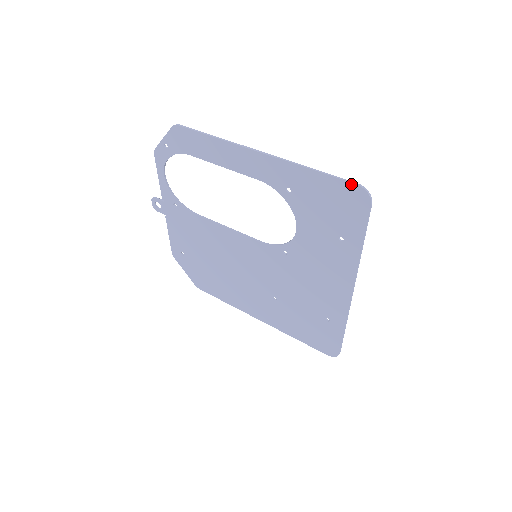
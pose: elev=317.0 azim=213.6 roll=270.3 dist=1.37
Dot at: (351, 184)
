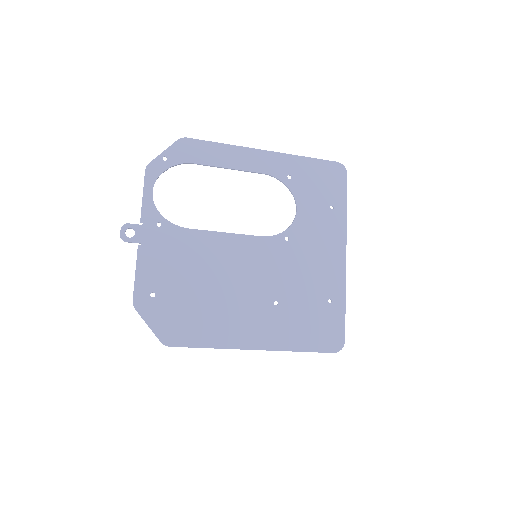
Dot at: (333, 162)
